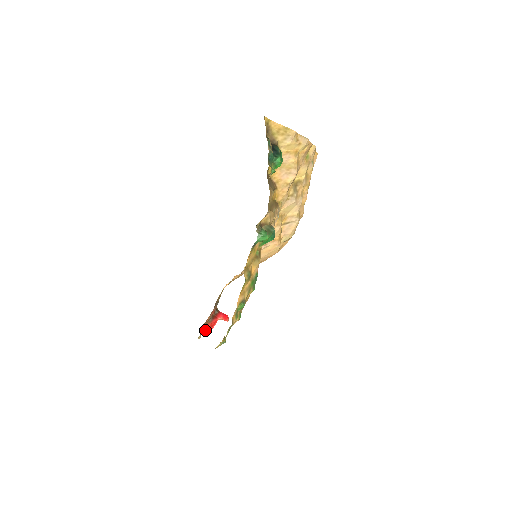
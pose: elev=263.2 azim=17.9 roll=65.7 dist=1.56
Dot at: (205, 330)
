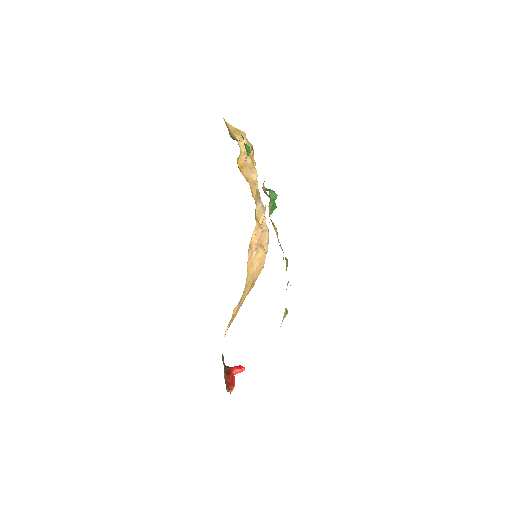
Dot at: (228, 386)
